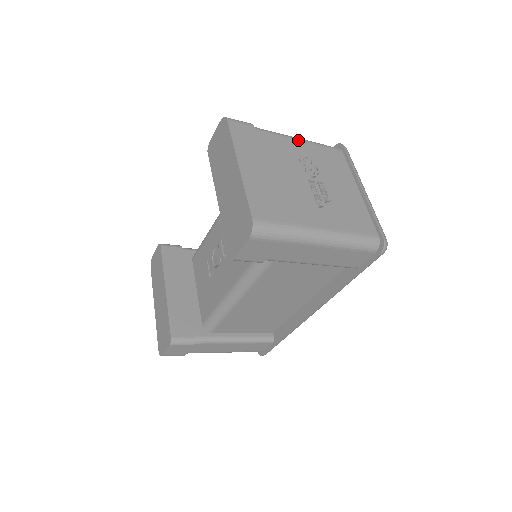
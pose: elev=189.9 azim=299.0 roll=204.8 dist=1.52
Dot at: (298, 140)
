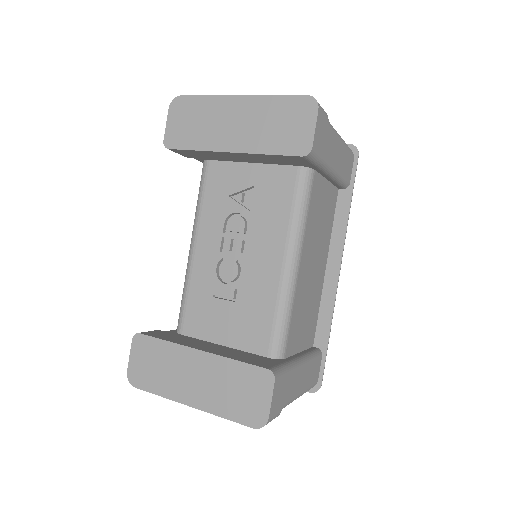
Dot at: occluded
